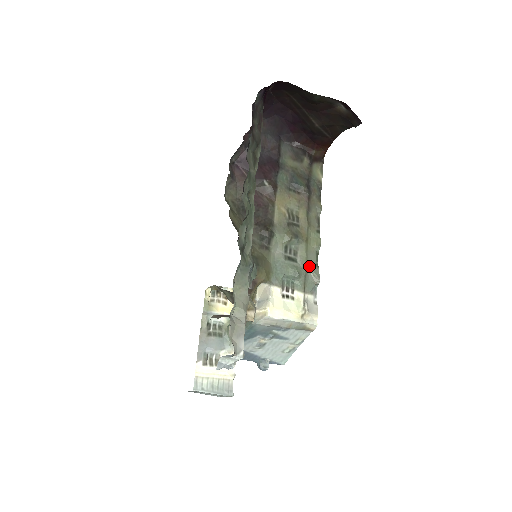
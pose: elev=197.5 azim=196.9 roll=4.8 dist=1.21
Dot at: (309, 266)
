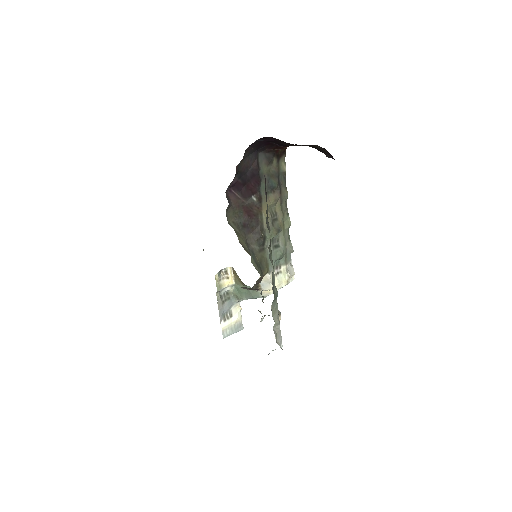
Dot at: (286, 244)
